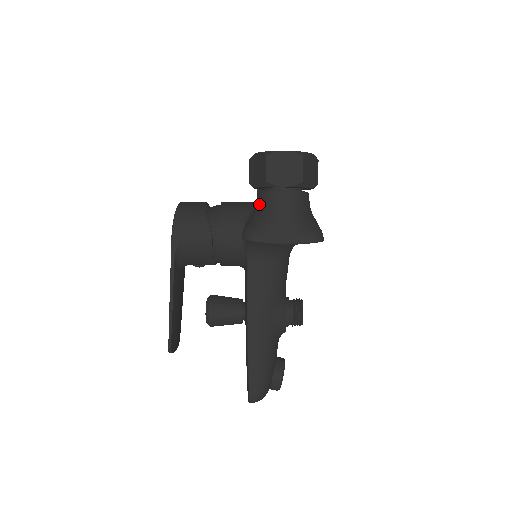
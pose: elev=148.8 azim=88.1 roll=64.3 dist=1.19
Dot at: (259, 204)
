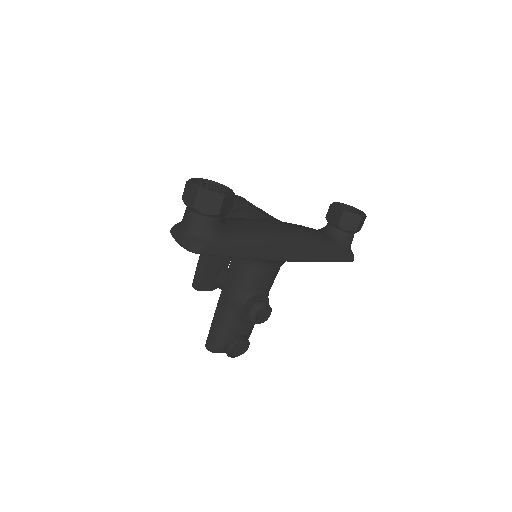
Dot at: occluded
